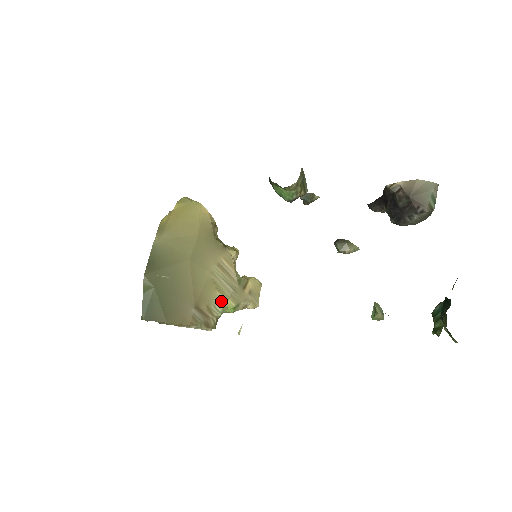
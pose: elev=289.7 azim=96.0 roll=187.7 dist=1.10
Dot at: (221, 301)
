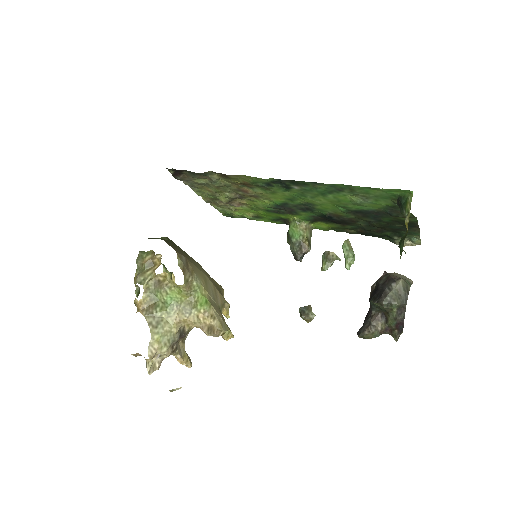
Dot at: (202, 284)
